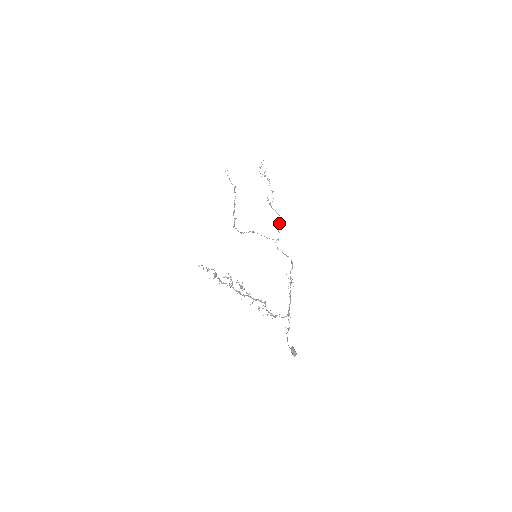
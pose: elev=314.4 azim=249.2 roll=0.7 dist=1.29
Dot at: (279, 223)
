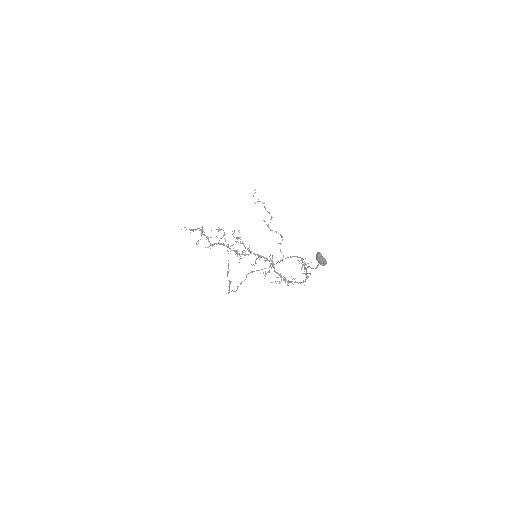
Dot at: (281, 243)
